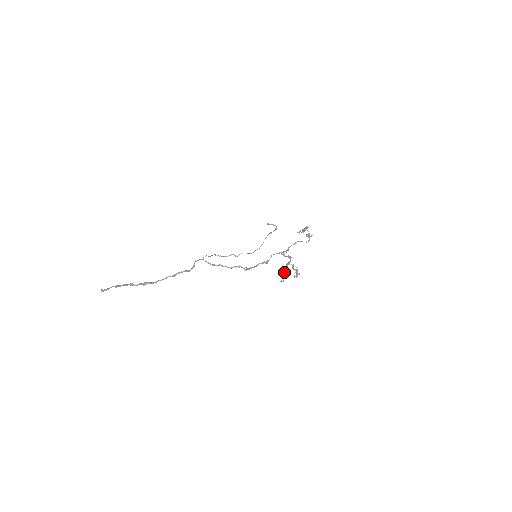
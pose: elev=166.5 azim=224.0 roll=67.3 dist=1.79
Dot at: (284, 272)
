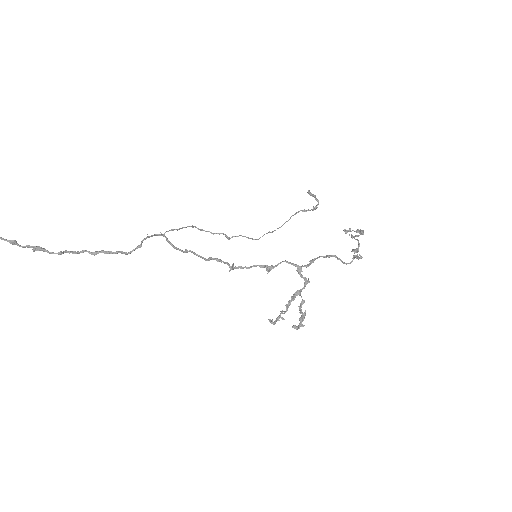
Dot at: (282, 310)
